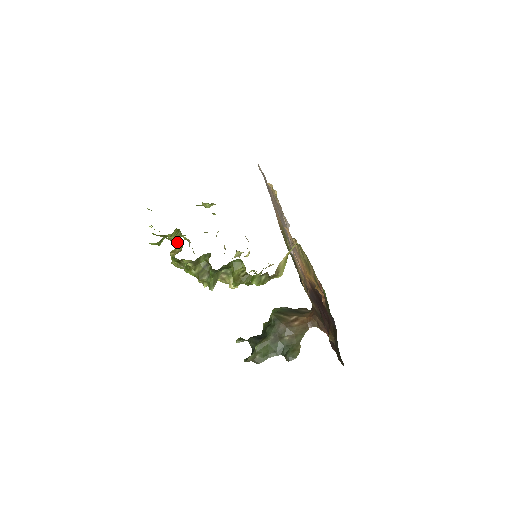
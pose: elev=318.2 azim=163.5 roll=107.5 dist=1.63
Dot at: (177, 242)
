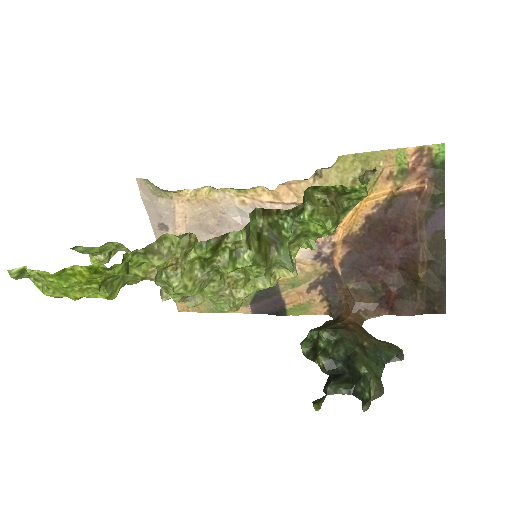
Dot at: (165, 247)
